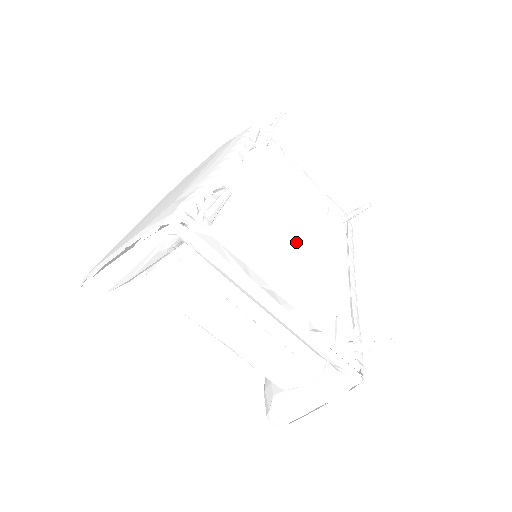
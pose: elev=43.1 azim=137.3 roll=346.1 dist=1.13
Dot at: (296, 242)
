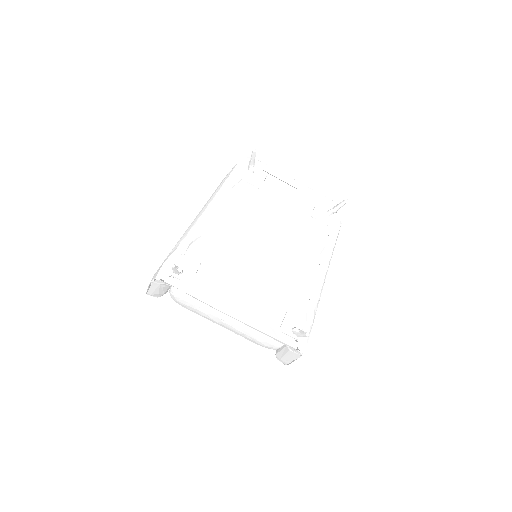
Dot at: (264, 256)
